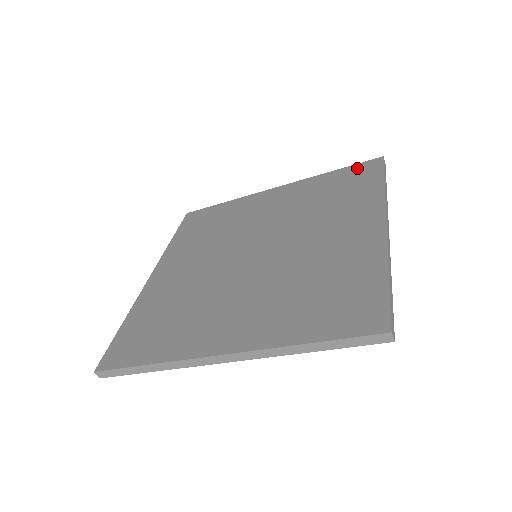
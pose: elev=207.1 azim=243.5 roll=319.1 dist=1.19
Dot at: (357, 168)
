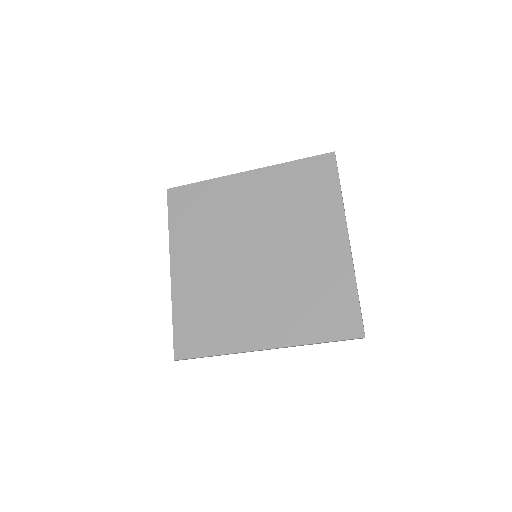
Dot at: (315, 163)
